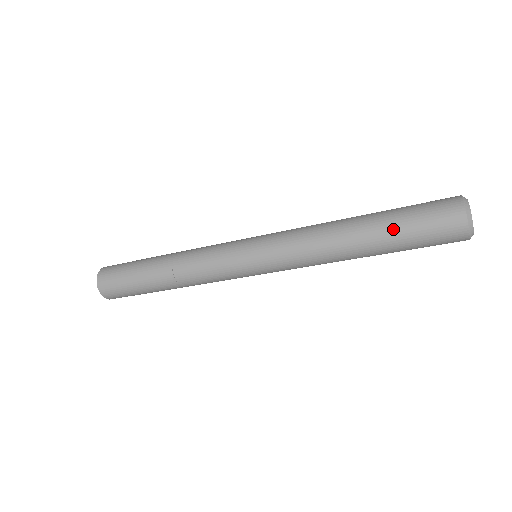
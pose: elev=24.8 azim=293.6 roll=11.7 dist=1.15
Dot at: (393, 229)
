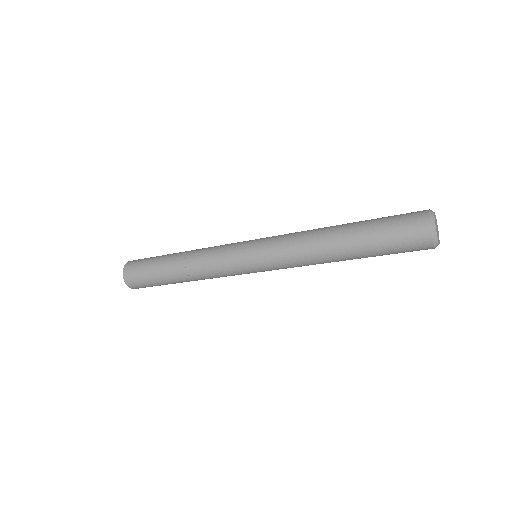
Dot at: (369, 237)
